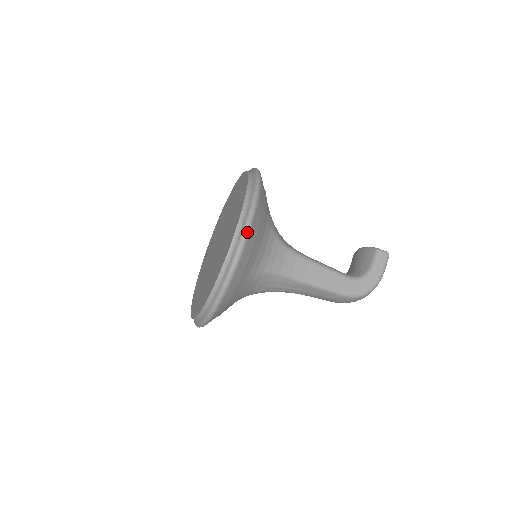
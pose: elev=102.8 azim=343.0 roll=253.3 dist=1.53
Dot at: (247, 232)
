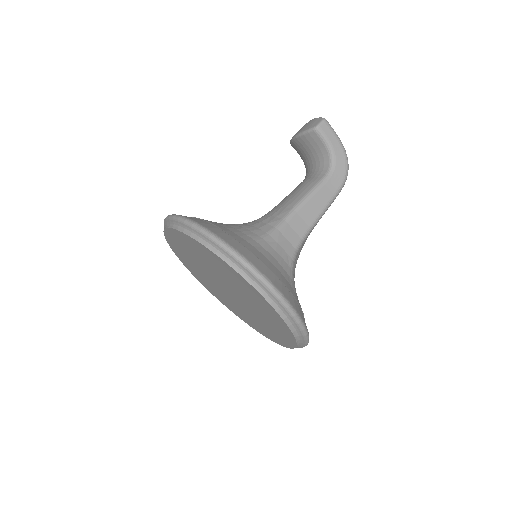
Dot at: (273, 287)
